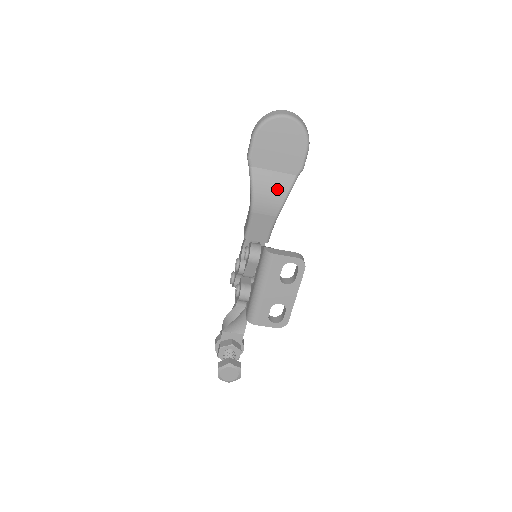
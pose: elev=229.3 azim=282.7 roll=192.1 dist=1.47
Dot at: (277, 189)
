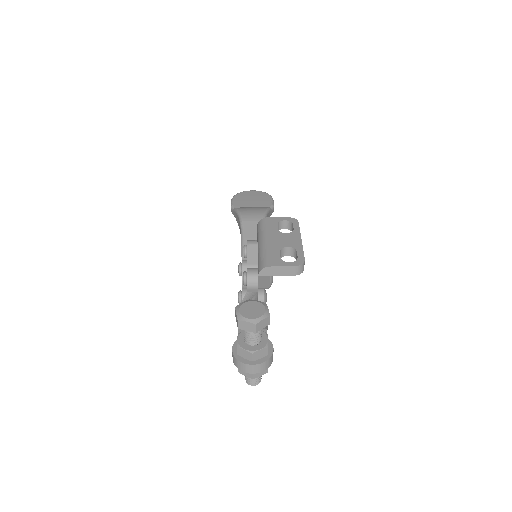
Dot at: (257, 209)
